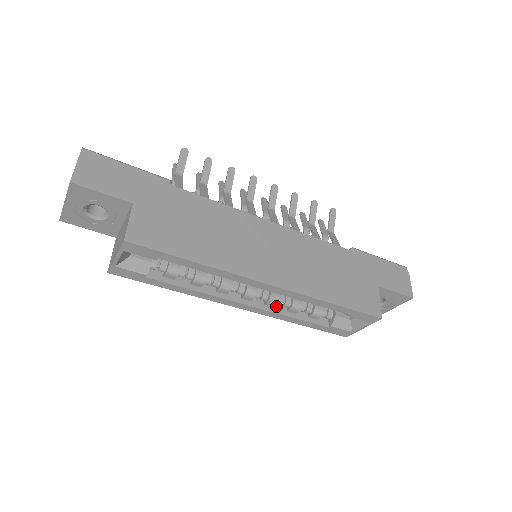
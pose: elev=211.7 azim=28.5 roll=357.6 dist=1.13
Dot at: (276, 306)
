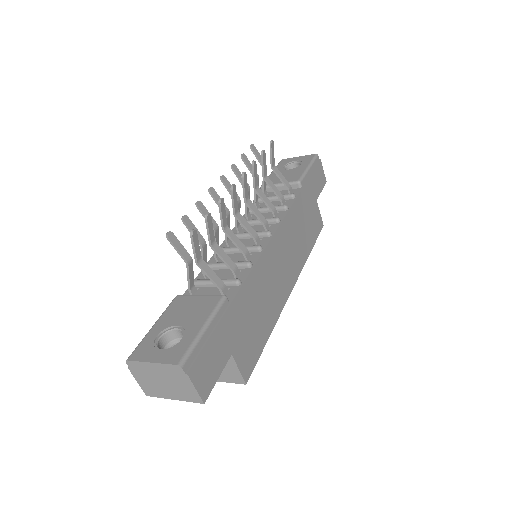
Dot at: occluded
